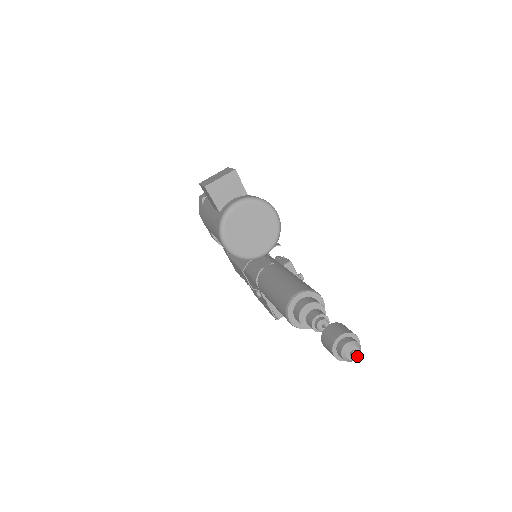
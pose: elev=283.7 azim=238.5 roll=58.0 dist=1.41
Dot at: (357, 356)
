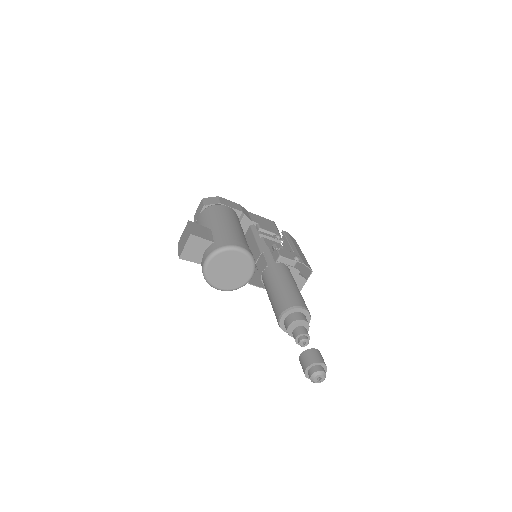
Dot at: (323, 378)
